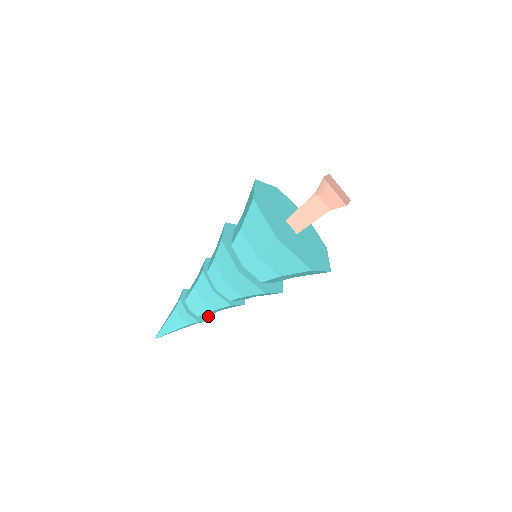
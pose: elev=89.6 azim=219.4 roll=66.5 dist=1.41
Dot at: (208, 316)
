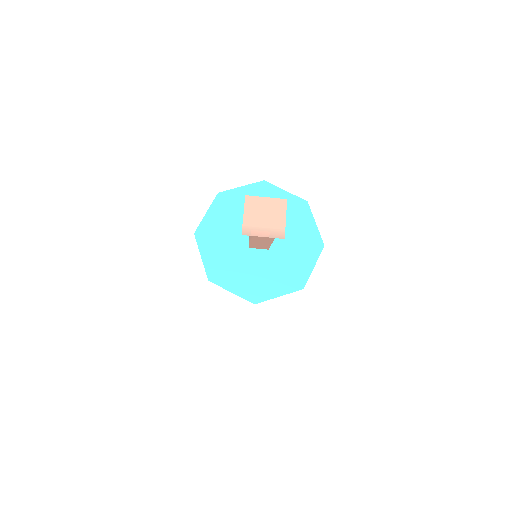
Dot at: occluded
